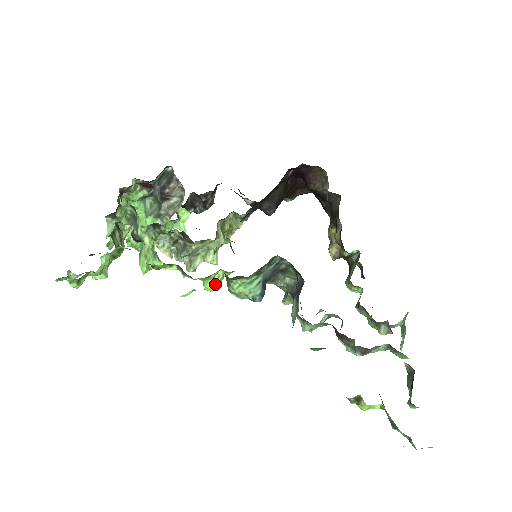
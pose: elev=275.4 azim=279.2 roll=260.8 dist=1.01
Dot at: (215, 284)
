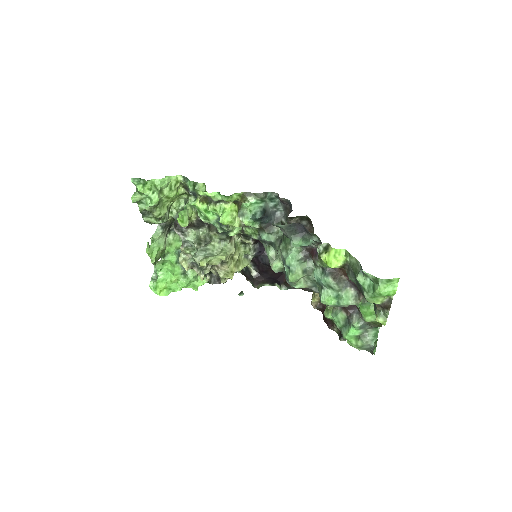
Dot at: (229, 216)
